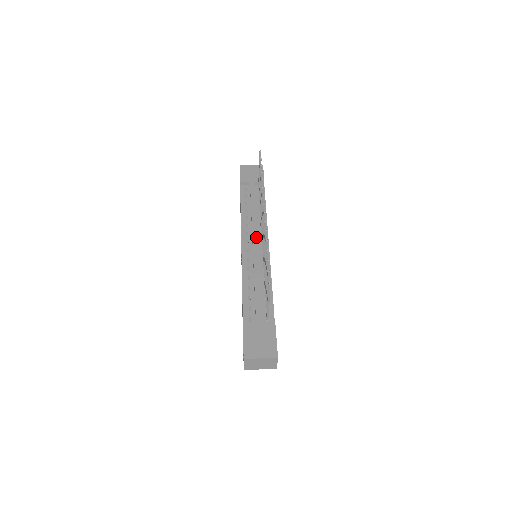
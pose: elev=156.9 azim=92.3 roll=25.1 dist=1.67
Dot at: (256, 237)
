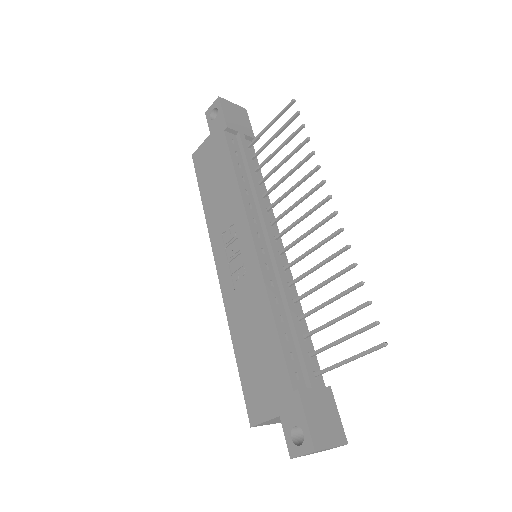
Dot at: (271, 231)
